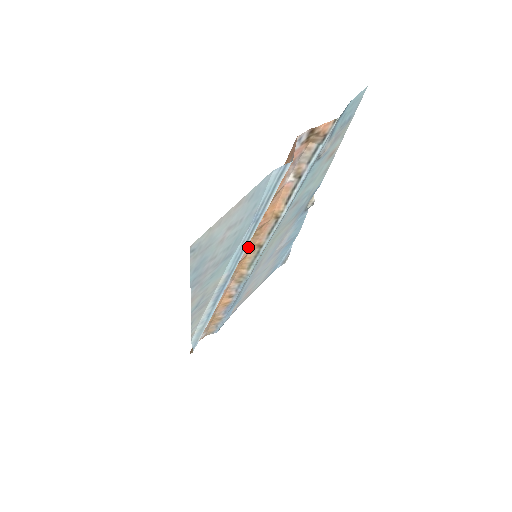
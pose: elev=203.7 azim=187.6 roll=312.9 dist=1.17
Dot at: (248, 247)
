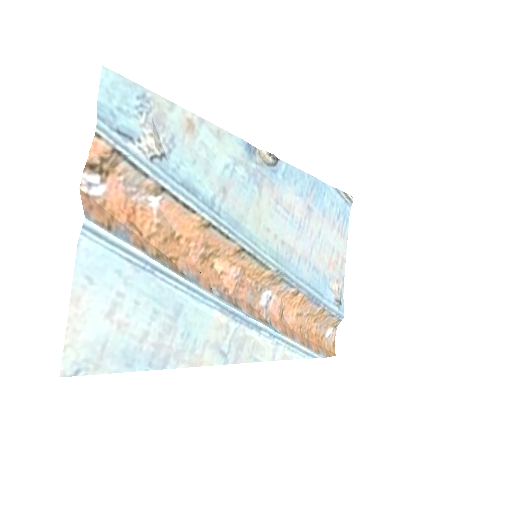
Dot at: (229, 263)
